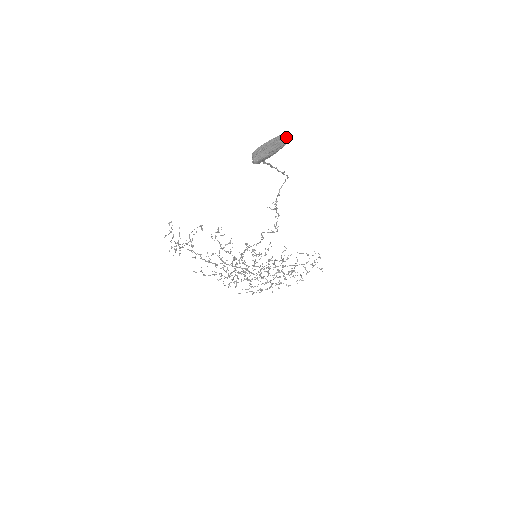
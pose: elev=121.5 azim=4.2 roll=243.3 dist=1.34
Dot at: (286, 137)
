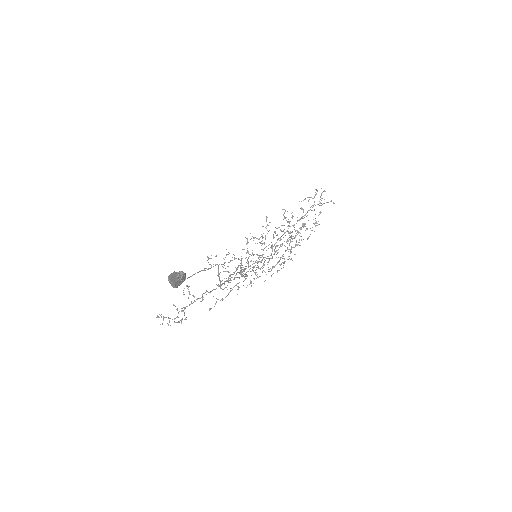
Dot at: (180, 278)
